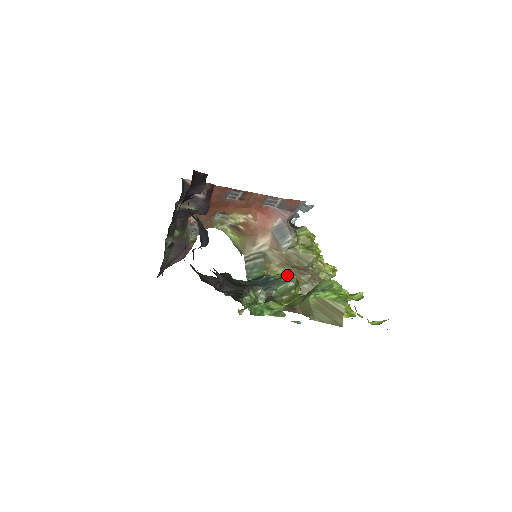
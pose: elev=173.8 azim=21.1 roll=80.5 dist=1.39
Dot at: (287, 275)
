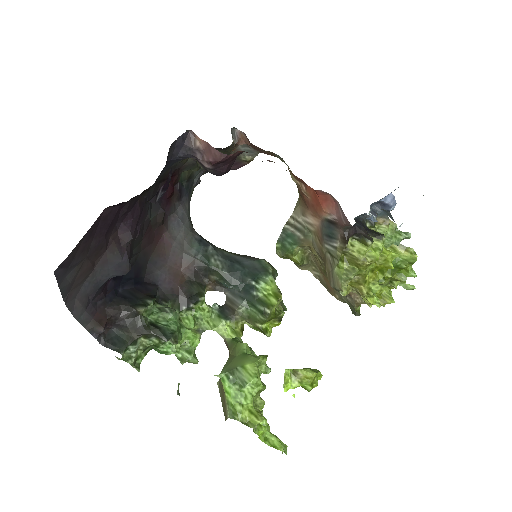
Dot at: (263, 306)
